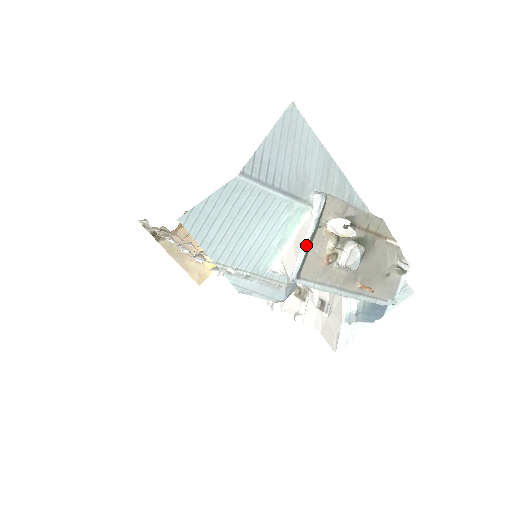
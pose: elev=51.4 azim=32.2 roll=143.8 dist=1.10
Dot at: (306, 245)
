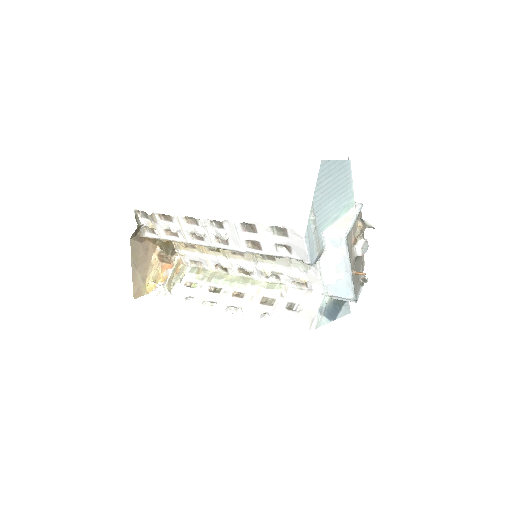
Dot at: (354, 222)
